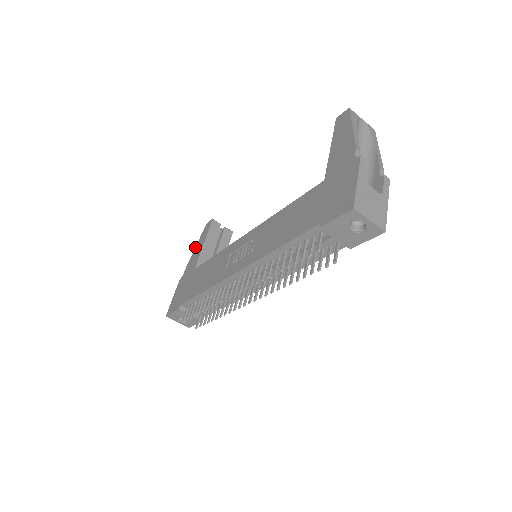
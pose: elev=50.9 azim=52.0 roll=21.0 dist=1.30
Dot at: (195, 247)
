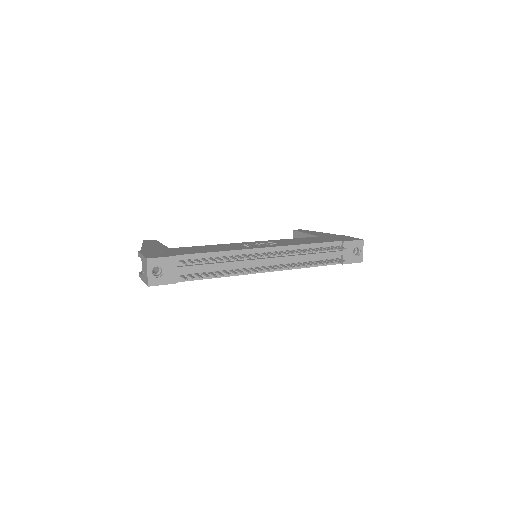
Dot at: (142, 244)
